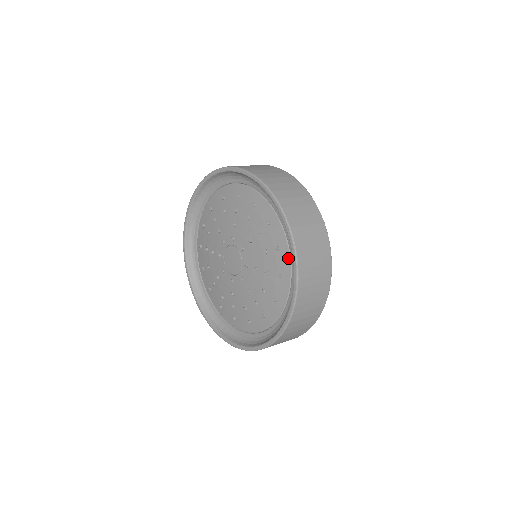
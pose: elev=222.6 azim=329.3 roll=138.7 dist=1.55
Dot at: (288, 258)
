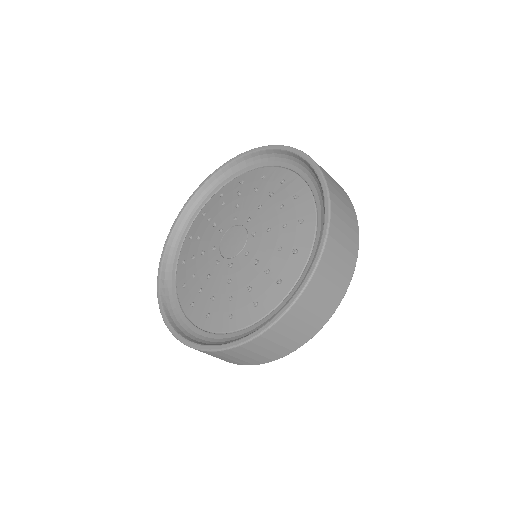
Dot at: (277, 169)
